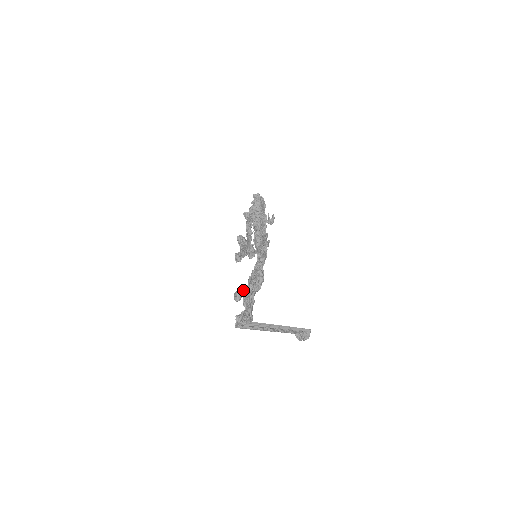
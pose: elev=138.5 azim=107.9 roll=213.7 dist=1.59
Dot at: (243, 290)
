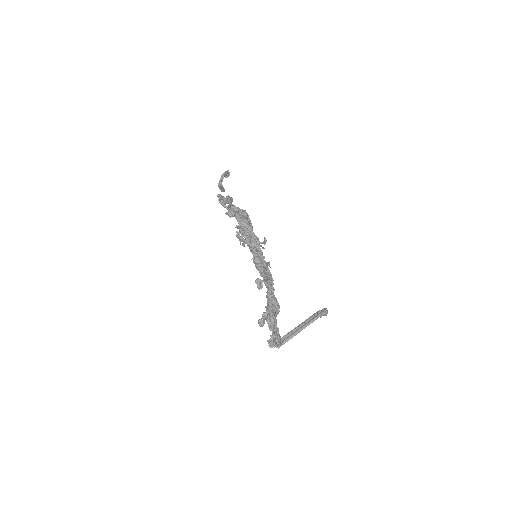
Dot at: (264, 318)
